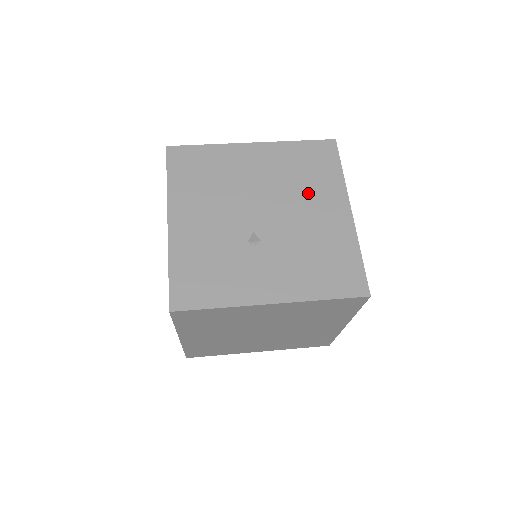
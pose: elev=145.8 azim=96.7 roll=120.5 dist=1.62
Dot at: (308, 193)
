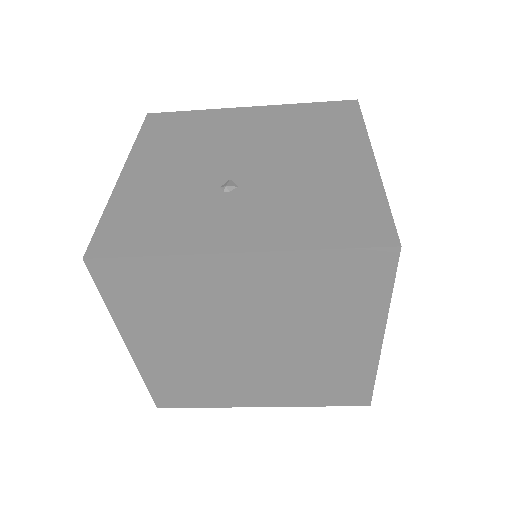
Dot at: (314, 143)
